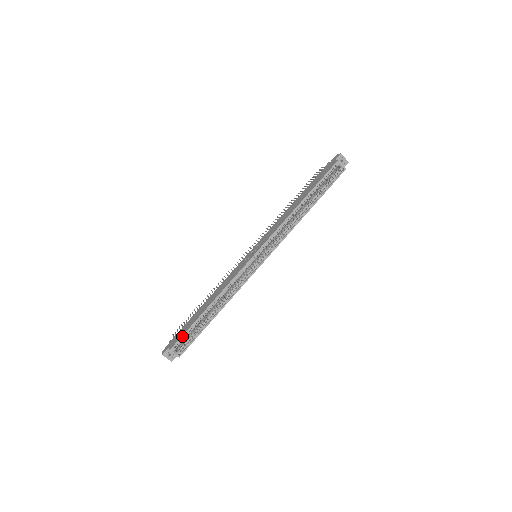
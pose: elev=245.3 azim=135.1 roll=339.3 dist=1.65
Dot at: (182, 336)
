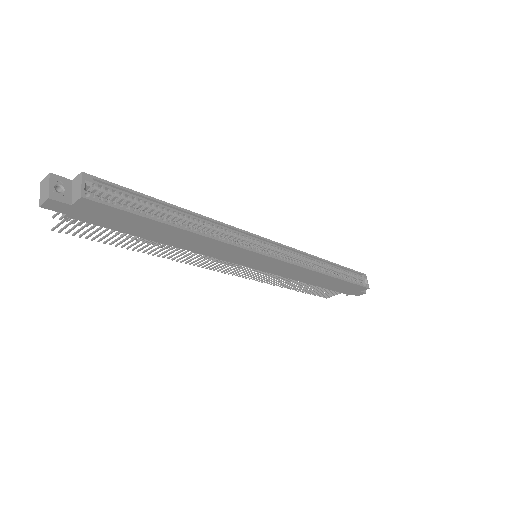
Dot at: occluded
